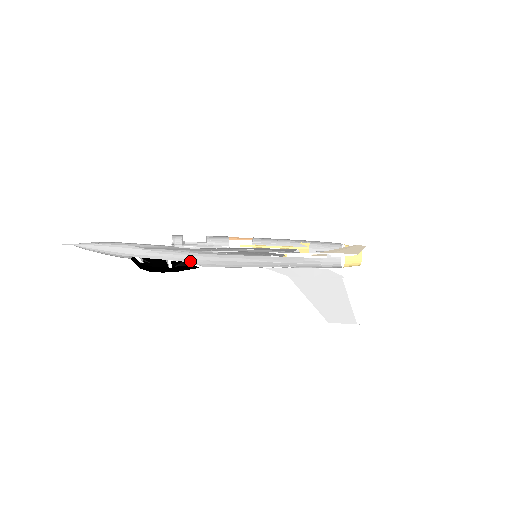
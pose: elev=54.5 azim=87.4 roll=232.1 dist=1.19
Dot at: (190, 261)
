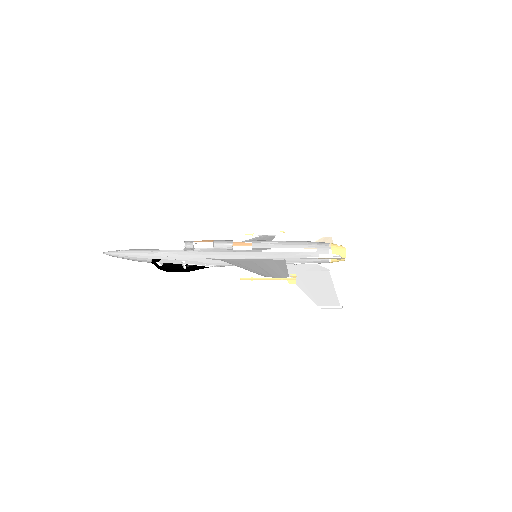
Dot at: (201, 260)
